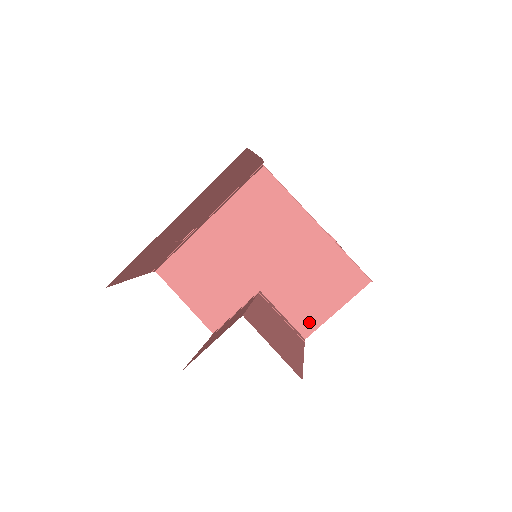
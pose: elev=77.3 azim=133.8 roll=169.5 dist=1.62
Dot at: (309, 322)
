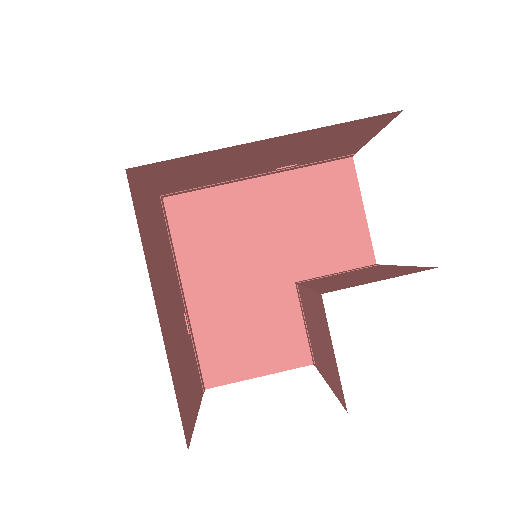
Dot at: (360, 249)
